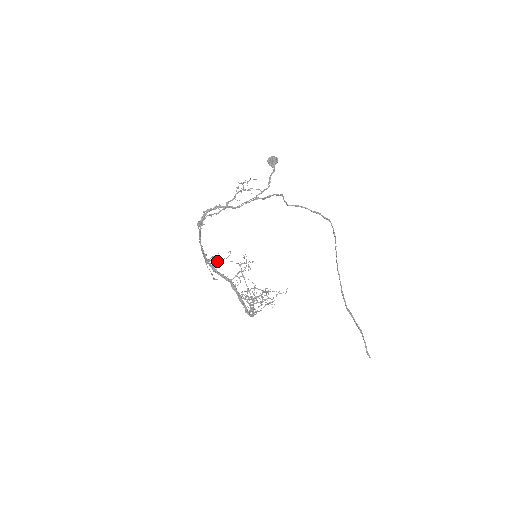
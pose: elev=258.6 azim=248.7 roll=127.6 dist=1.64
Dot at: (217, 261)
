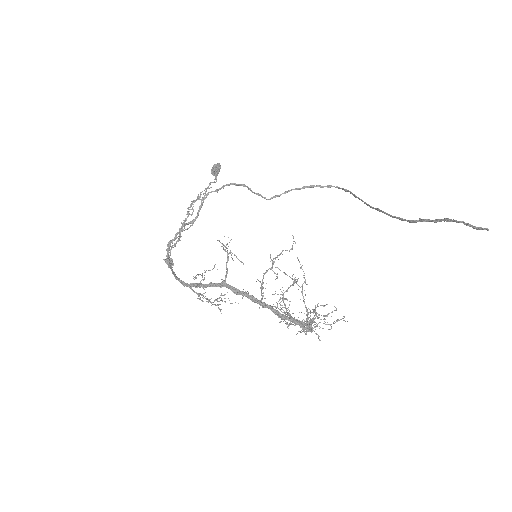
Dot at: occluded
